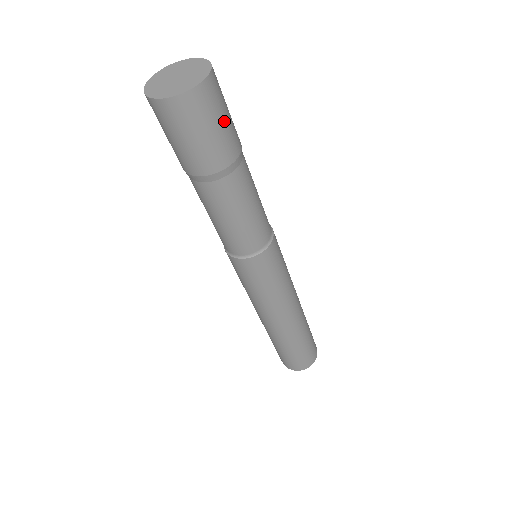
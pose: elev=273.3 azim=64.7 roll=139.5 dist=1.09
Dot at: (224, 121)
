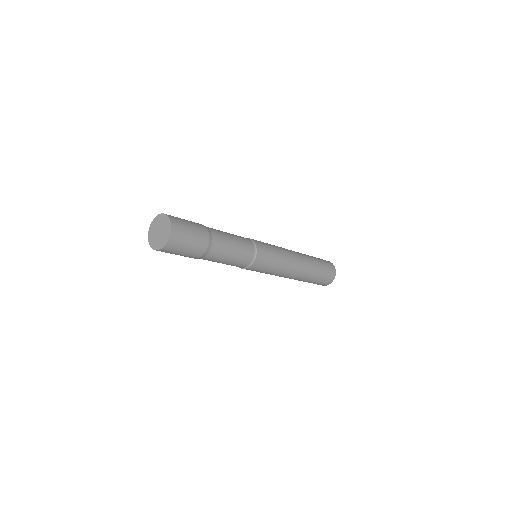
Dot at: (191, 236)
